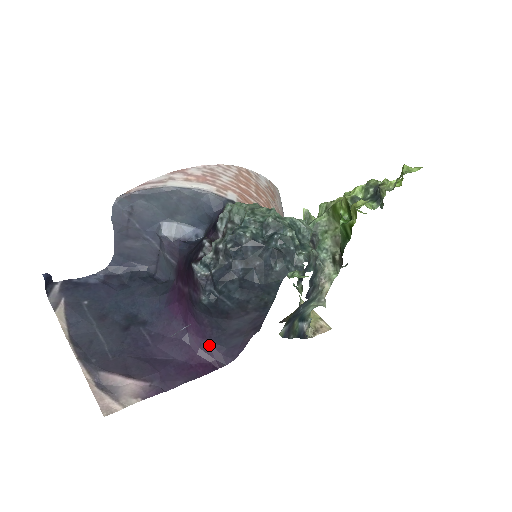
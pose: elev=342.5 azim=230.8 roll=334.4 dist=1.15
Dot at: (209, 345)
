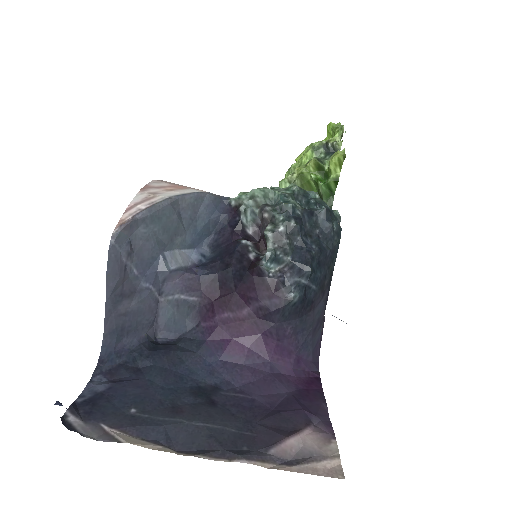
Dot at: (299, 358)
